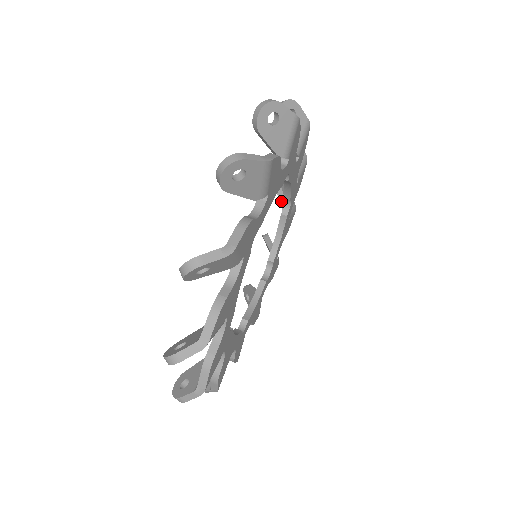
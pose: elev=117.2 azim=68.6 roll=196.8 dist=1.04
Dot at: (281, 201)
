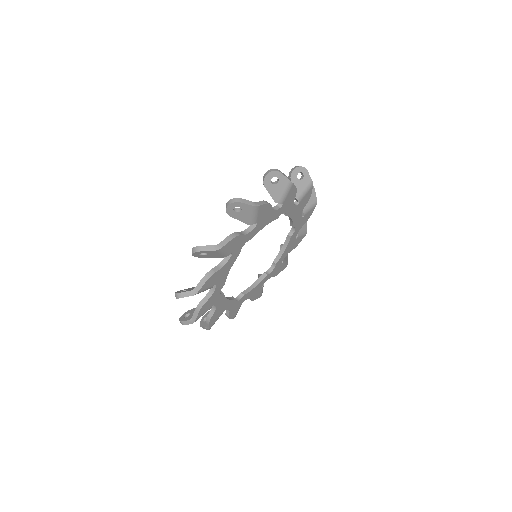
Dot at: occluded
